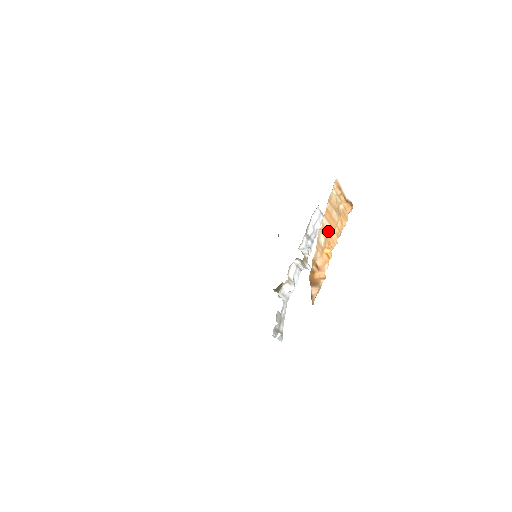
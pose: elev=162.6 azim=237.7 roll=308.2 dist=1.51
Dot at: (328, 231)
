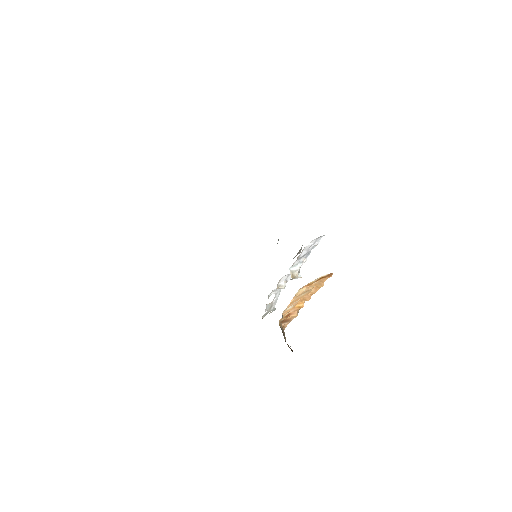
Dot at: occluded
